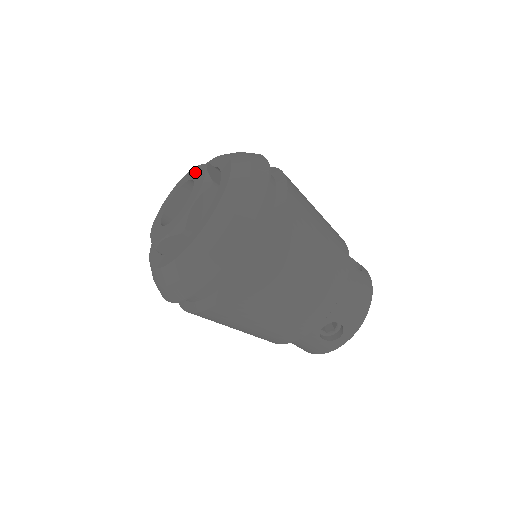
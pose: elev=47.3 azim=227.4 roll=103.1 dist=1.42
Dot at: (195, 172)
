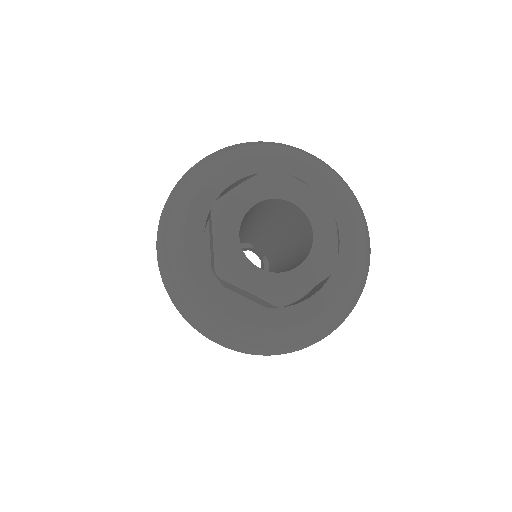
Dot at: (316, 209)
